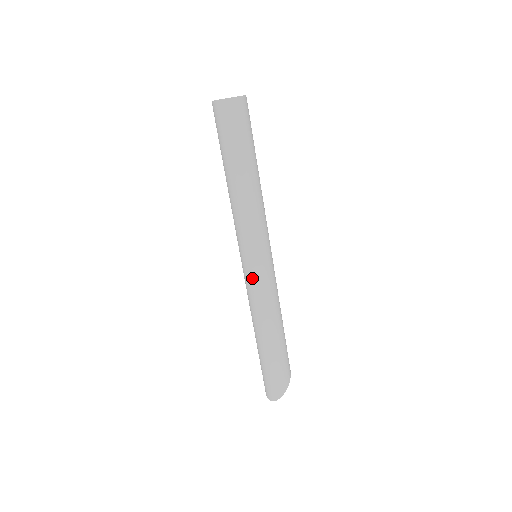
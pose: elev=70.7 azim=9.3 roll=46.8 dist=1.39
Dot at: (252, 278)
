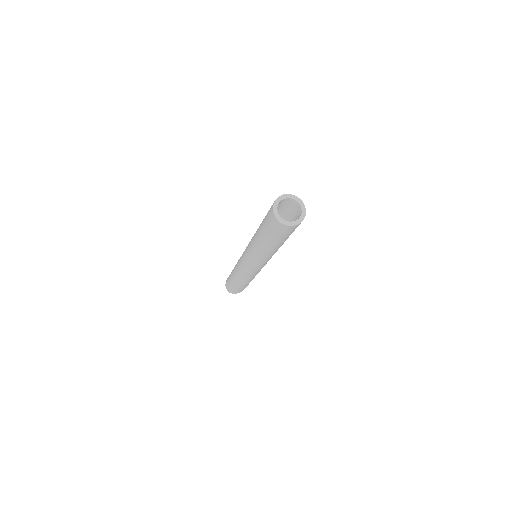
Dot at: (246, 268)
